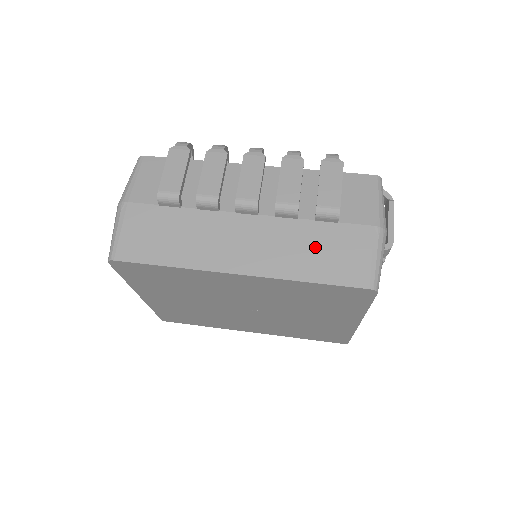
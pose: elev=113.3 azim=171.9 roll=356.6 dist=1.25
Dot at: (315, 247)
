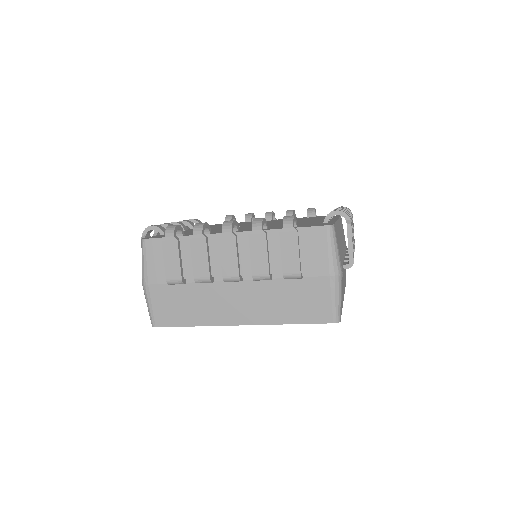
Dot at: (289, 299)
